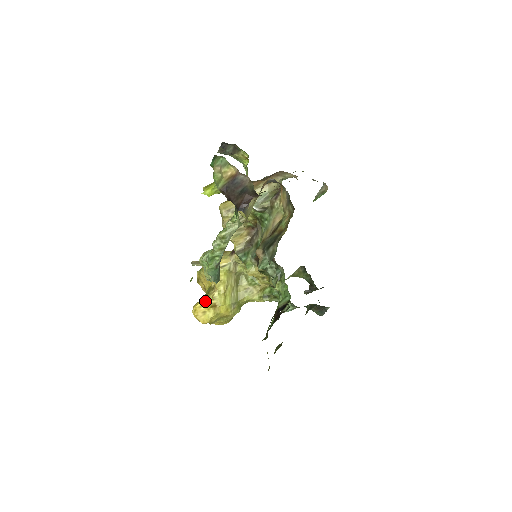
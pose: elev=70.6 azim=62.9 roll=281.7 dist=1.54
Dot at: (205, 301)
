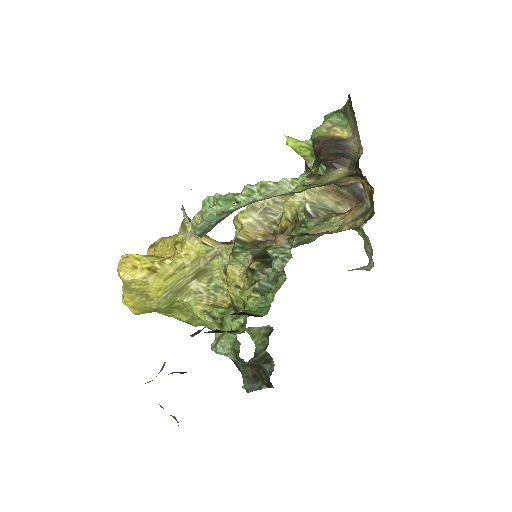
Dot at: (149, 258)
